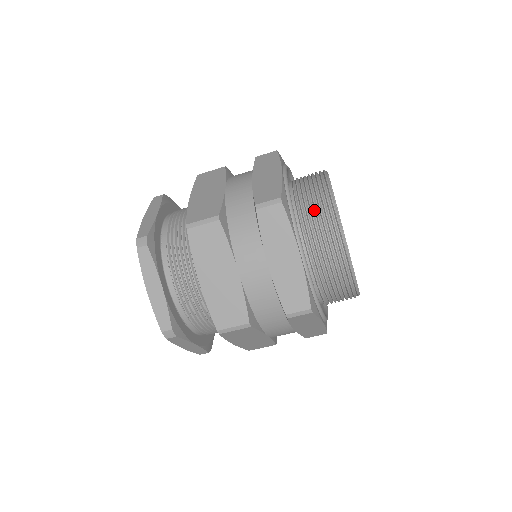
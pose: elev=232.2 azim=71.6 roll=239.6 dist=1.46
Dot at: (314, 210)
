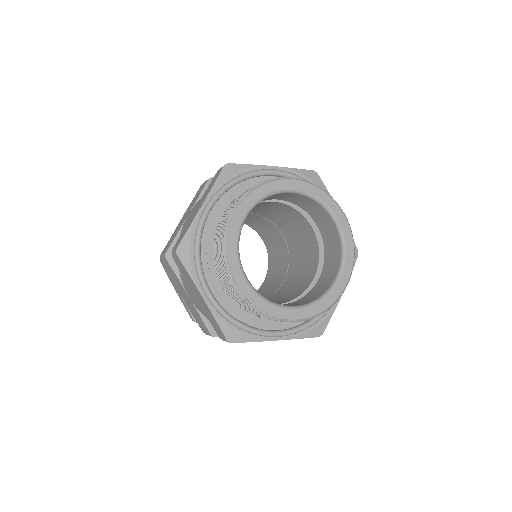
Dot at: occluded
